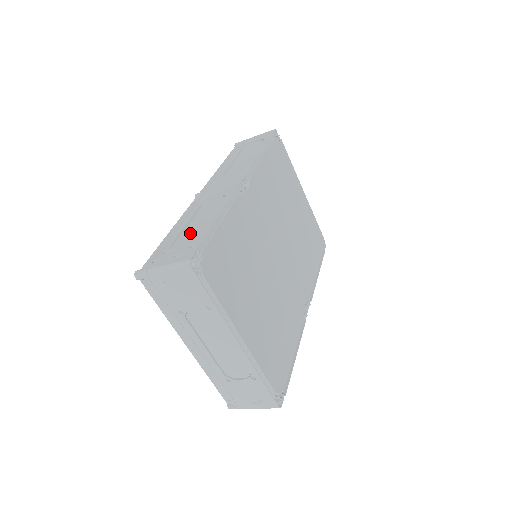
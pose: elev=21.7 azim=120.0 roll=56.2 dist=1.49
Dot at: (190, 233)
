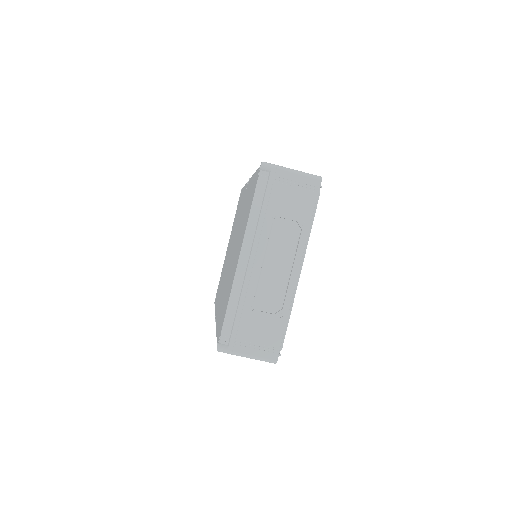
Dot at: occluded
